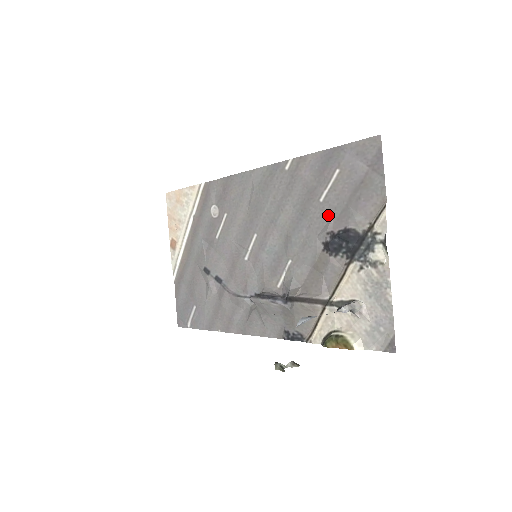
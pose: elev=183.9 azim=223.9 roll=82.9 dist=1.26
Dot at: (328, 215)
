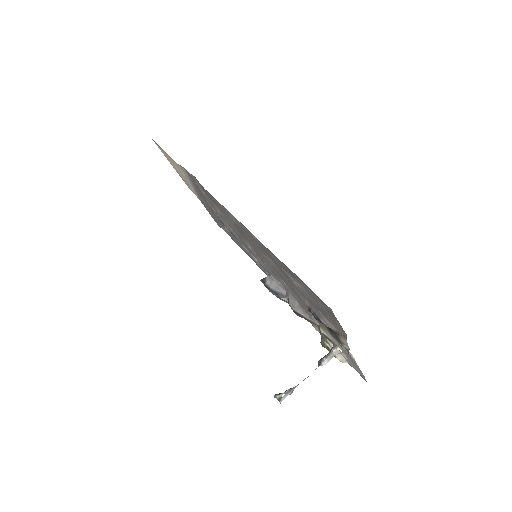
Dot at: (303, 296)
